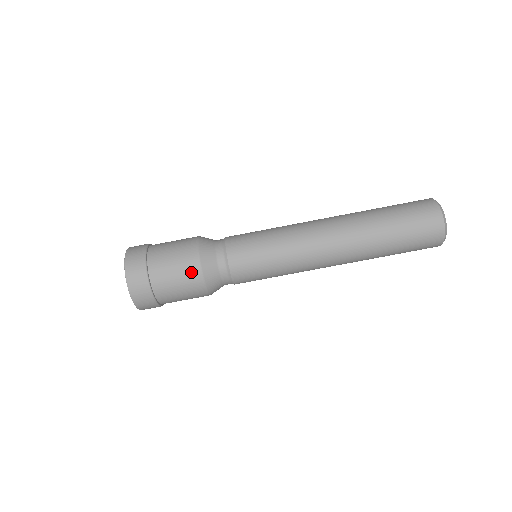
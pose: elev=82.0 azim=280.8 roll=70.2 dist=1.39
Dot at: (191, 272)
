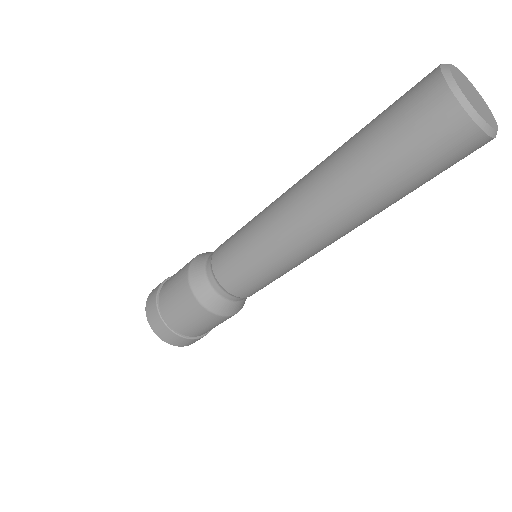
Dot at: (190, 304)
